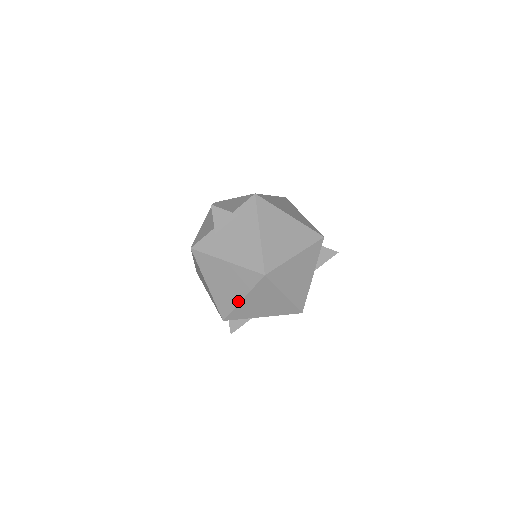
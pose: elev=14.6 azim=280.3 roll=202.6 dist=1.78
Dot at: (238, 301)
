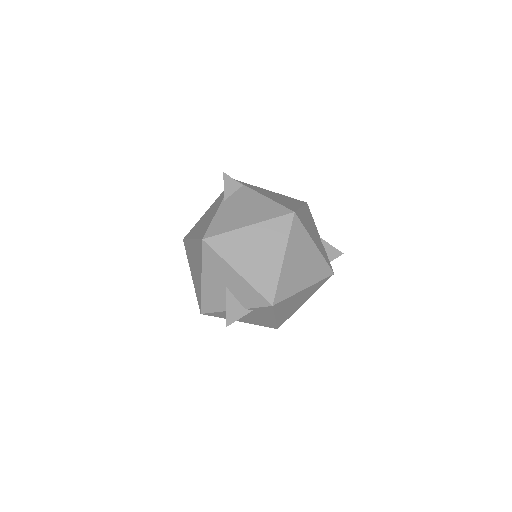
Dot at: occluded
